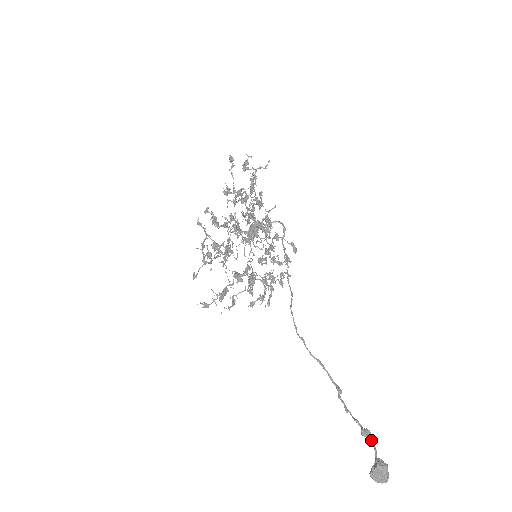
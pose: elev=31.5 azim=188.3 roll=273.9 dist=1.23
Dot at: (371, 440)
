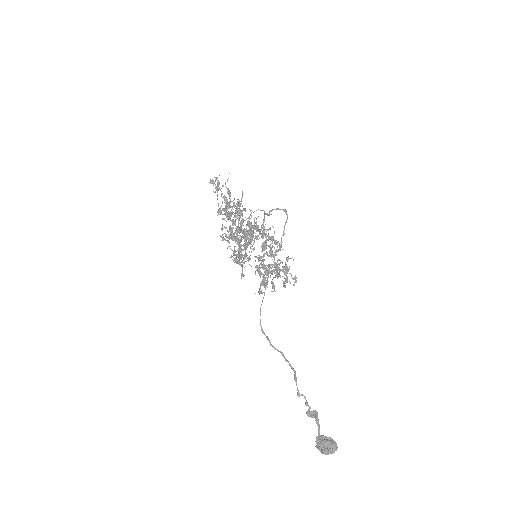
Dot at: (315, 420)
